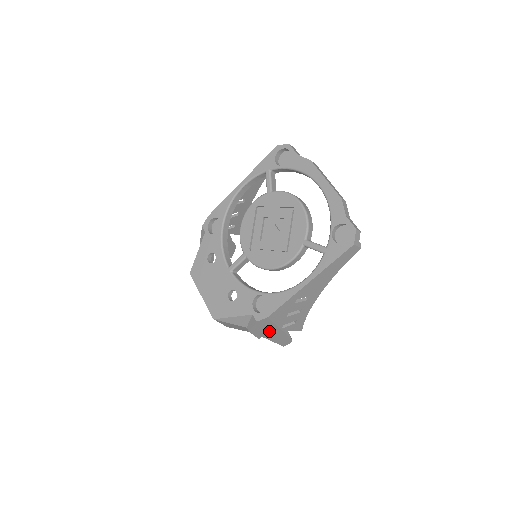
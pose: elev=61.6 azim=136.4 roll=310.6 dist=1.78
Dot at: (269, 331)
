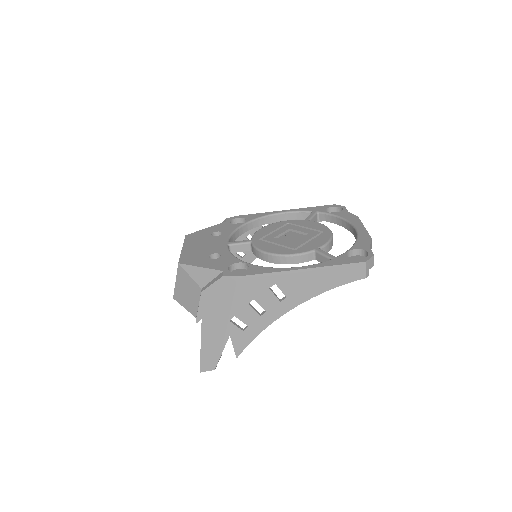
Dot at: (216, 314)
